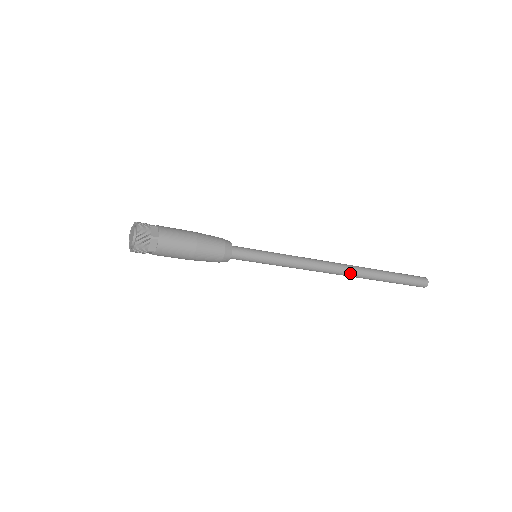
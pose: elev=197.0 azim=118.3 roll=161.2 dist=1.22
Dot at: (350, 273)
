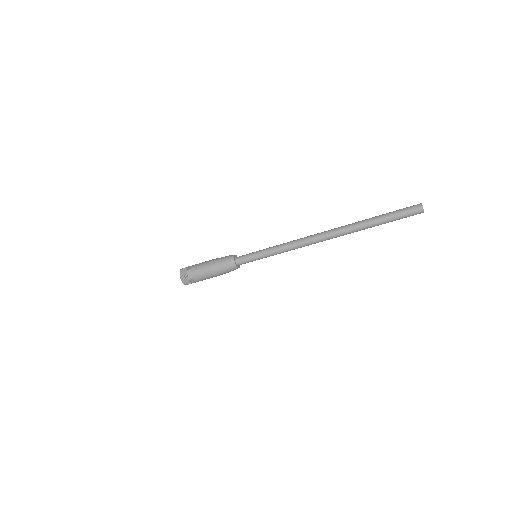
Dot at: (332, 234)
